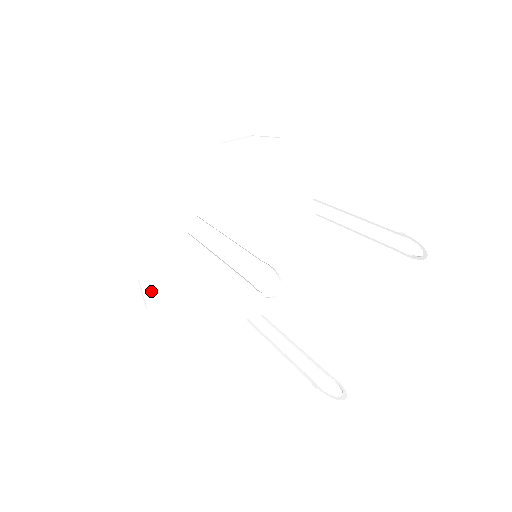
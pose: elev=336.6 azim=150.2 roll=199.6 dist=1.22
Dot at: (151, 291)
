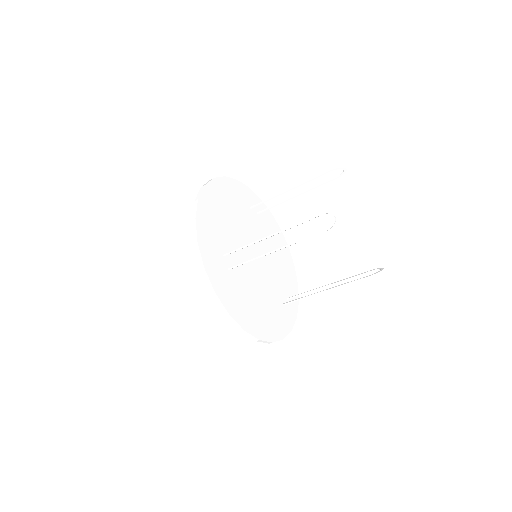
Dot at: (222, 182)
